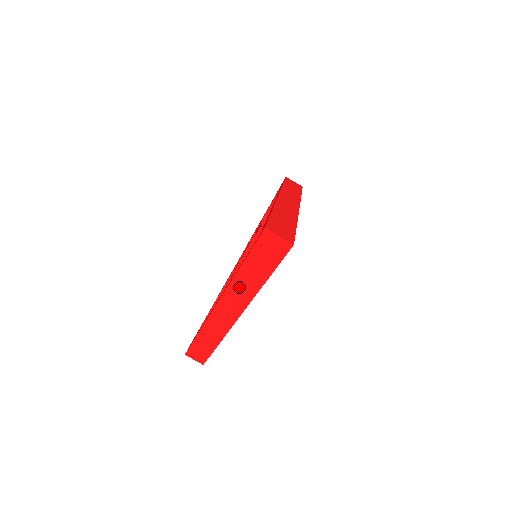
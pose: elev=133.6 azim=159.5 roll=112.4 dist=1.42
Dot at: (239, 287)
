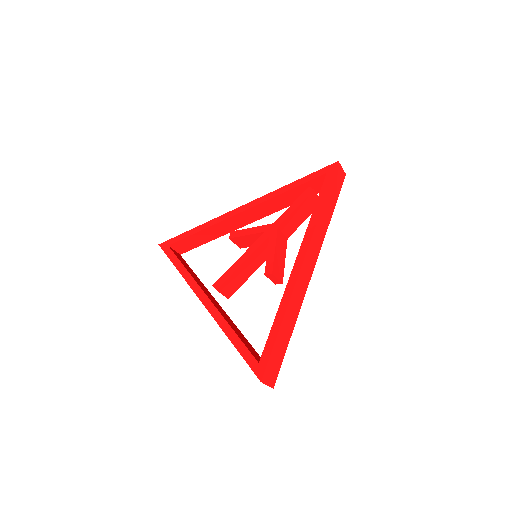
Dot at: occluded
